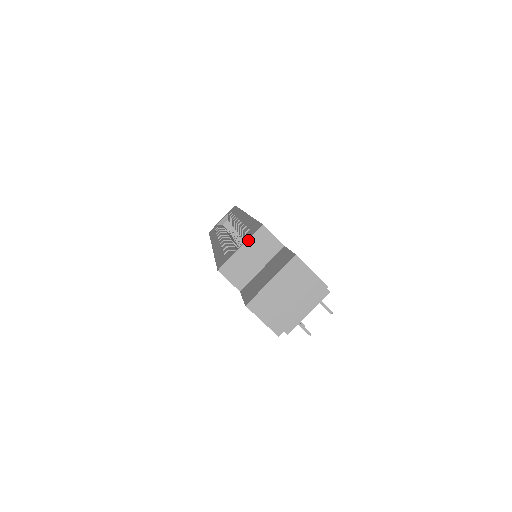
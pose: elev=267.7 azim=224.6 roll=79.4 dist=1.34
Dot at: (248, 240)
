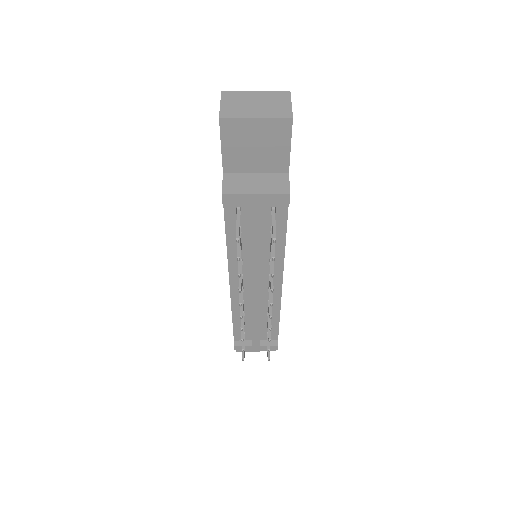
Dot at: occluded
